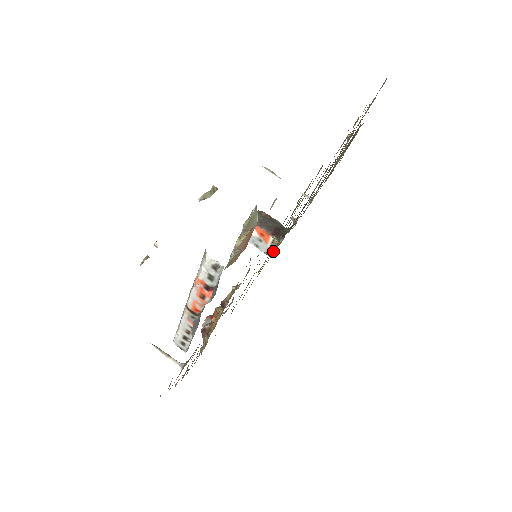
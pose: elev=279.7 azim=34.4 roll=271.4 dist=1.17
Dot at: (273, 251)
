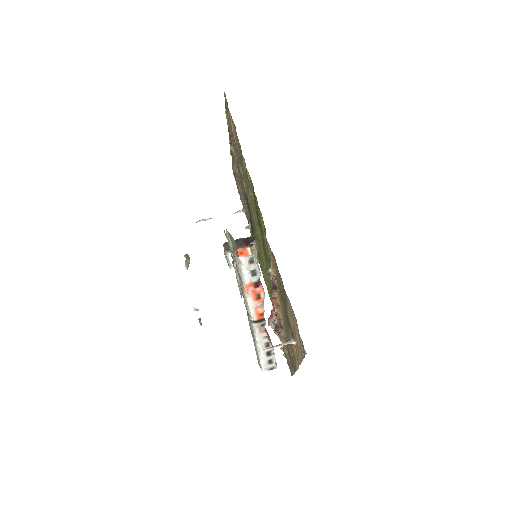
Dot at: (257, 257)
